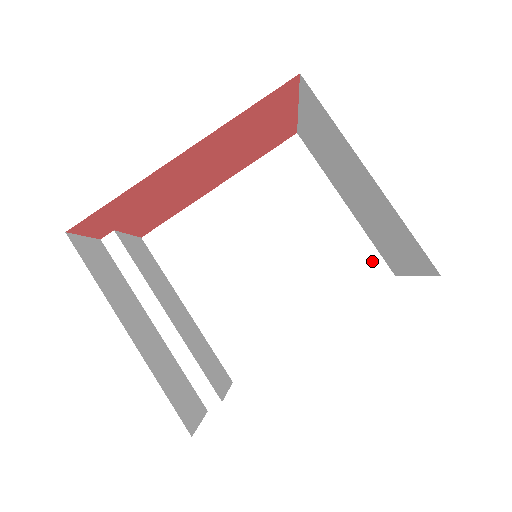
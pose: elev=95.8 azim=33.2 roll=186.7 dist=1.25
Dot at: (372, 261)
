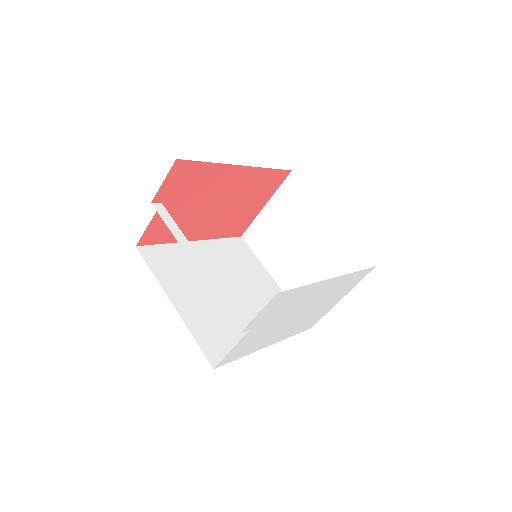
Dot at: occluded
